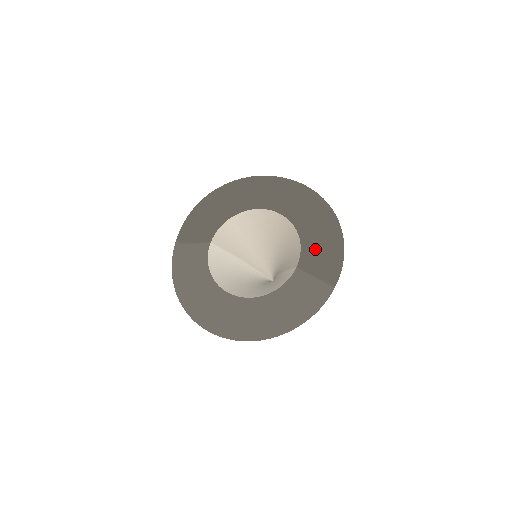
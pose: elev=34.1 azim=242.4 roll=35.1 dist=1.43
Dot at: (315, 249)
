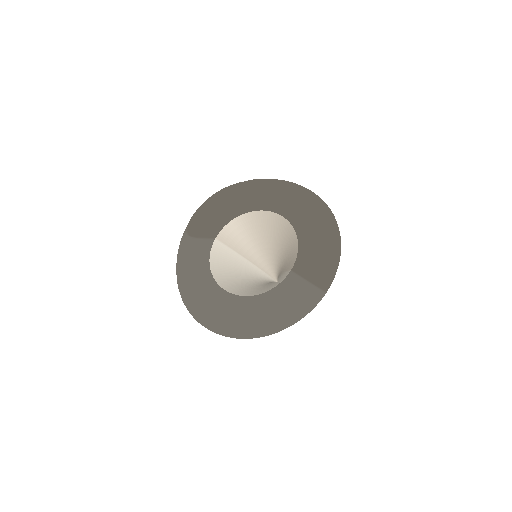
Dot at: (312, 254)
